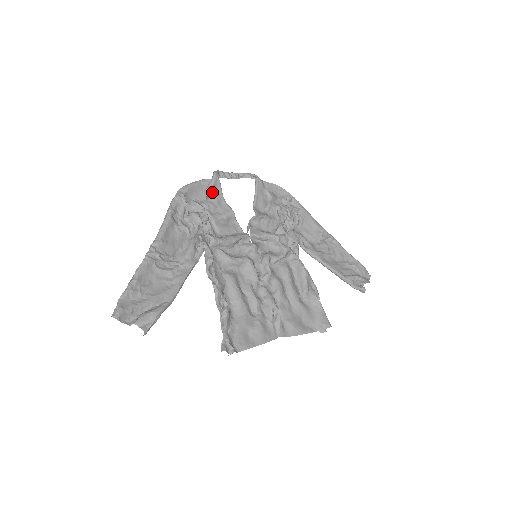
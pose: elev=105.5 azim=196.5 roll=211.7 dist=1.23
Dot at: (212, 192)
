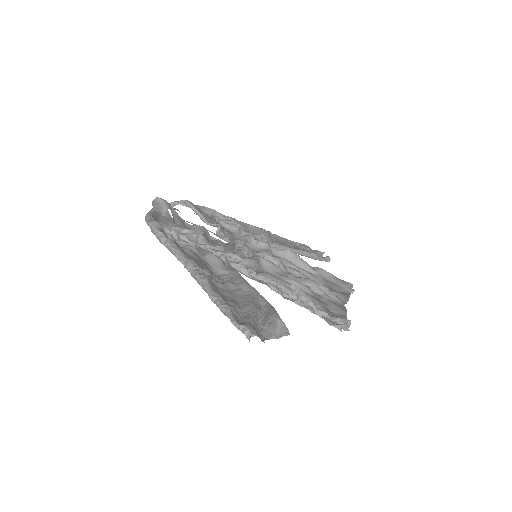
Dot at: occluded
